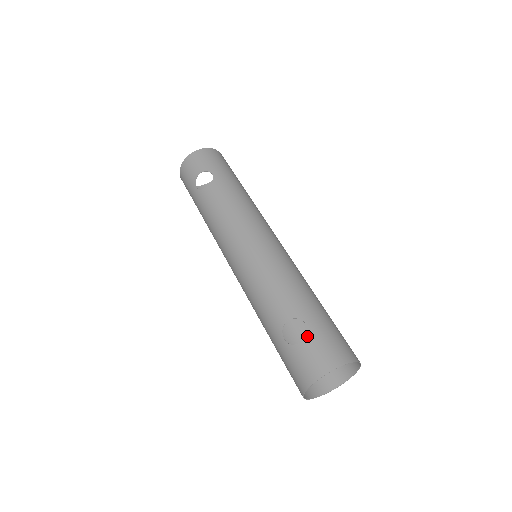
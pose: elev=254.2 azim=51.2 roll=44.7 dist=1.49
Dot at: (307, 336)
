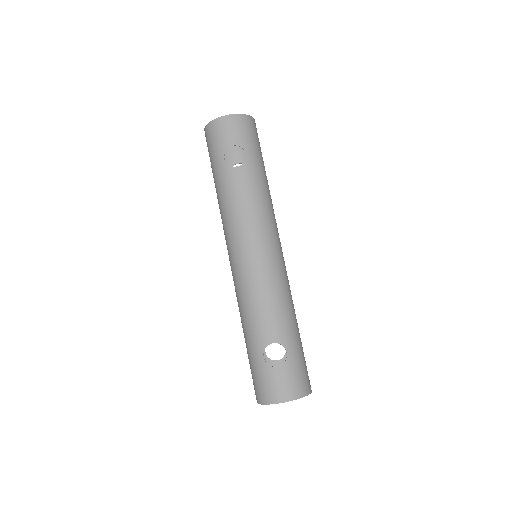
Dot at: (285, 364)
